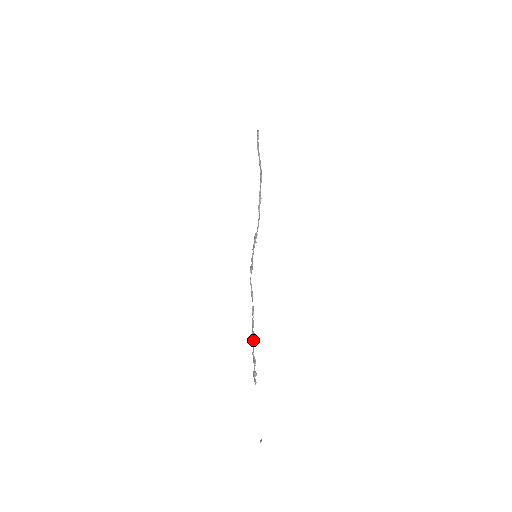
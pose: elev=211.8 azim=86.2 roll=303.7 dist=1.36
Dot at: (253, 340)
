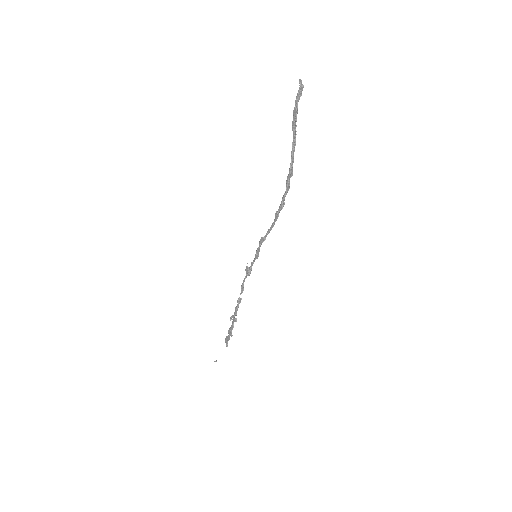
Dot at: occluded
